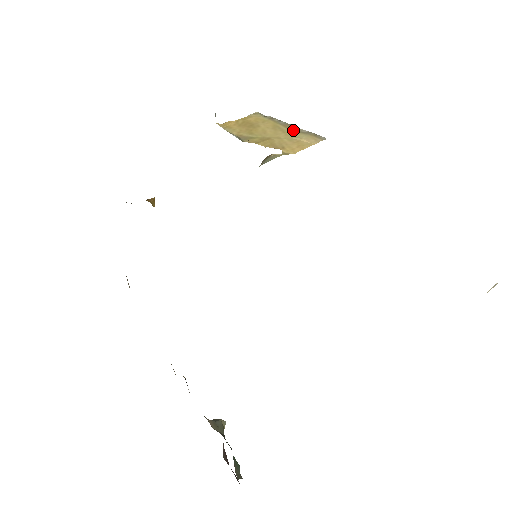
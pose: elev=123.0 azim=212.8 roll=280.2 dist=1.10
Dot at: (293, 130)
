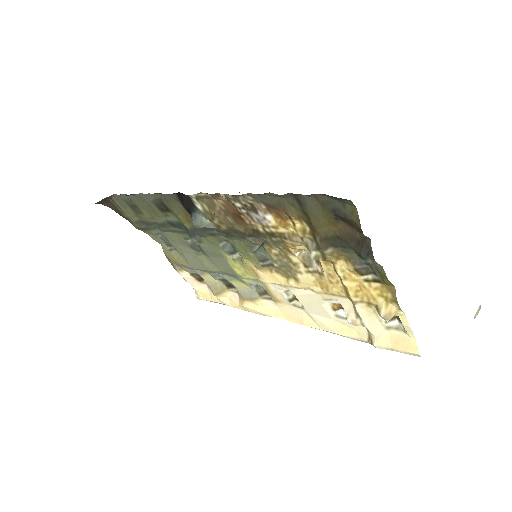
Dot at: occluded
